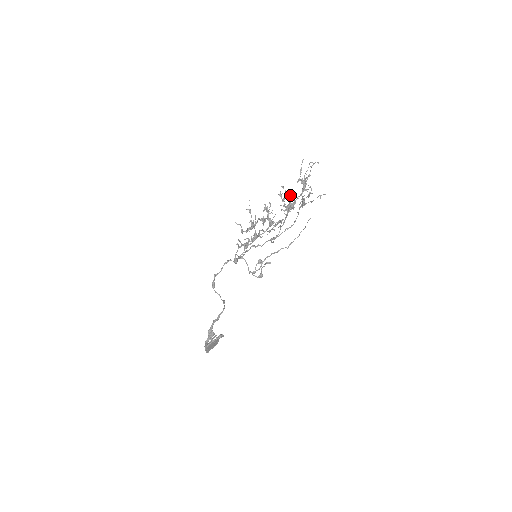
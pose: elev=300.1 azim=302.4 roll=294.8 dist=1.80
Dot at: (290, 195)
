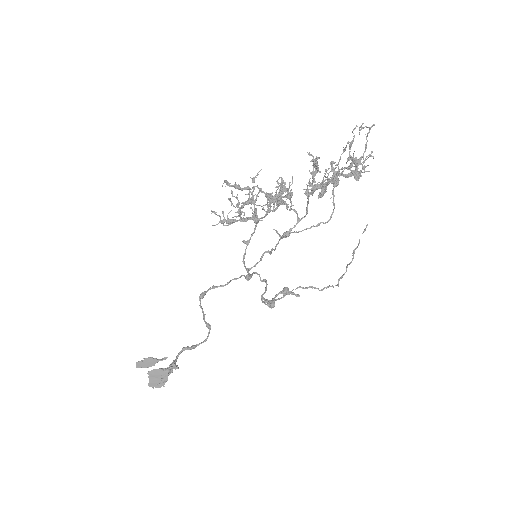
Dot at: (315, 163)
